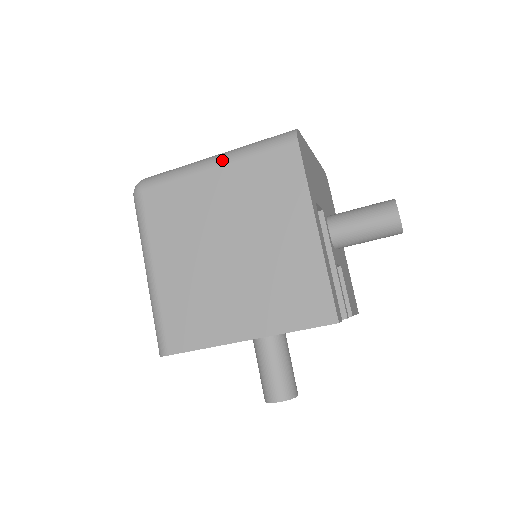
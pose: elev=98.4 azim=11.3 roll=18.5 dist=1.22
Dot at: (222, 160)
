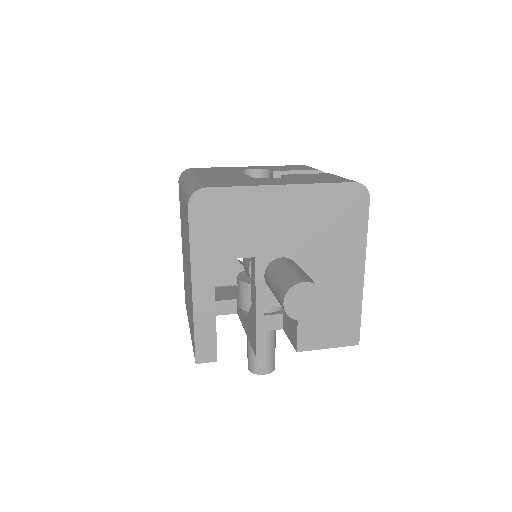
Dot at: (183, 189)
